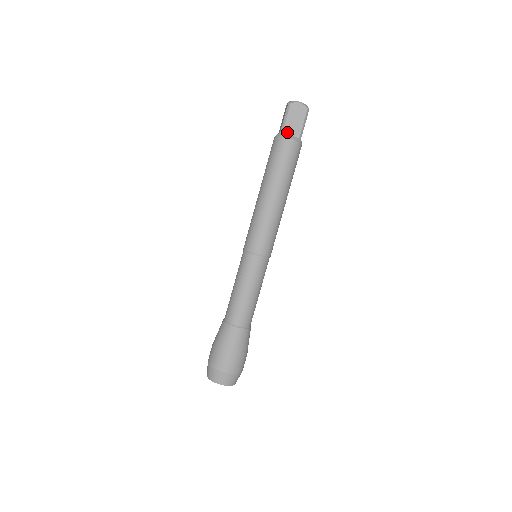
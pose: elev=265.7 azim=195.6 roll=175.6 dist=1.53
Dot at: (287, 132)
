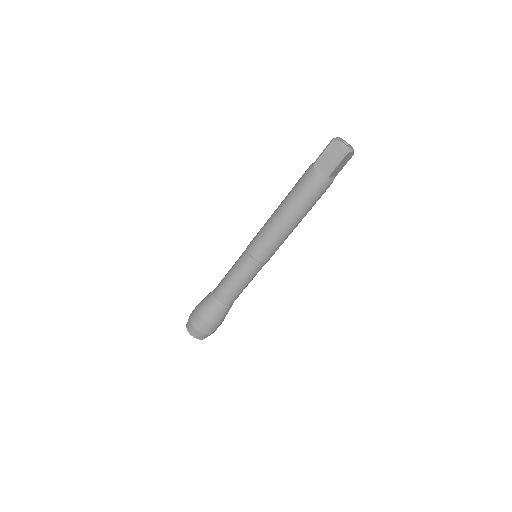
Dot at: (331, 175)
